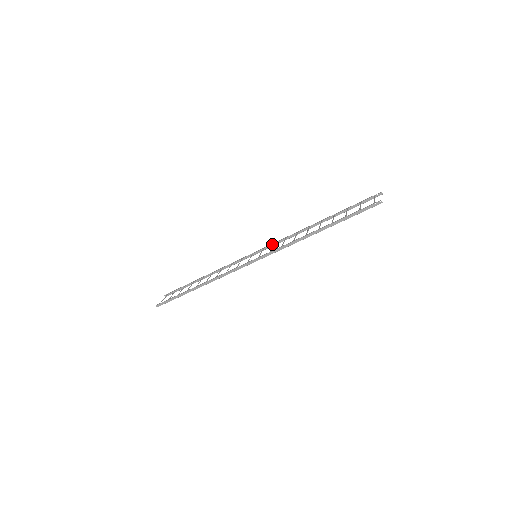
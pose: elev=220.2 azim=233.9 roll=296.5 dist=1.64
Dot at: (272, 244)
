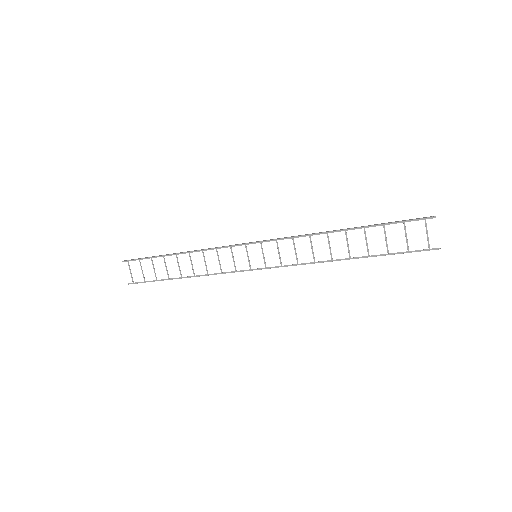
Dot at: (272, 240)
